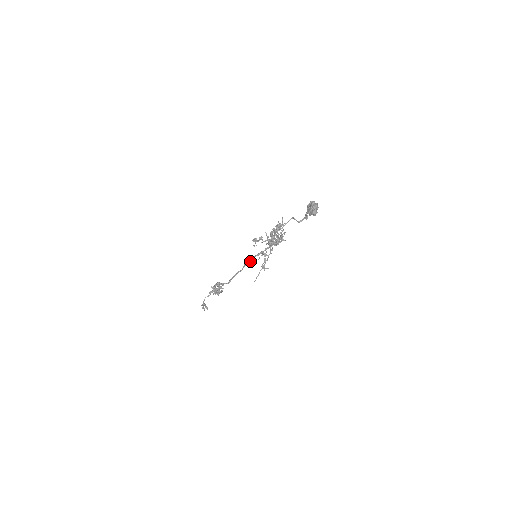
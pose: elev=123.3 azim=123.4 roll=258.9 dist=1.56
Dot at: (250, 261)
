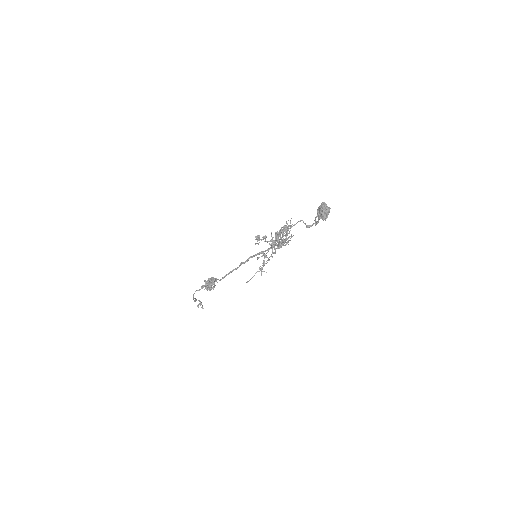
Dot at: (248, 260)
